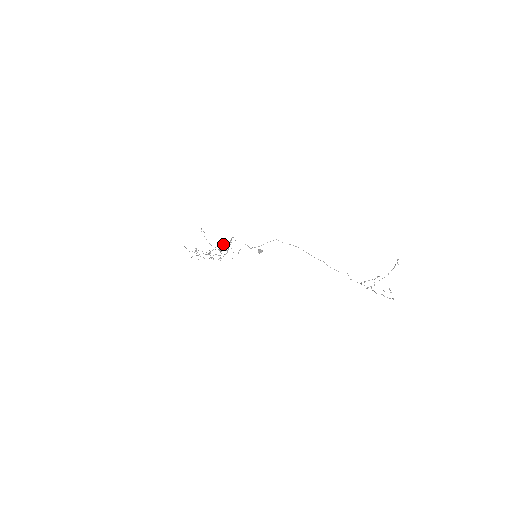
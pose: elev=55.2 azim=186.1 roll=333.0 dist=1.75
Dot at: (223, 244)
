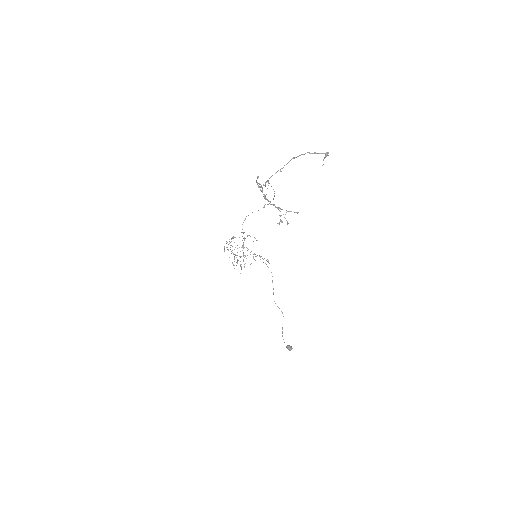
Dot at: occluded
